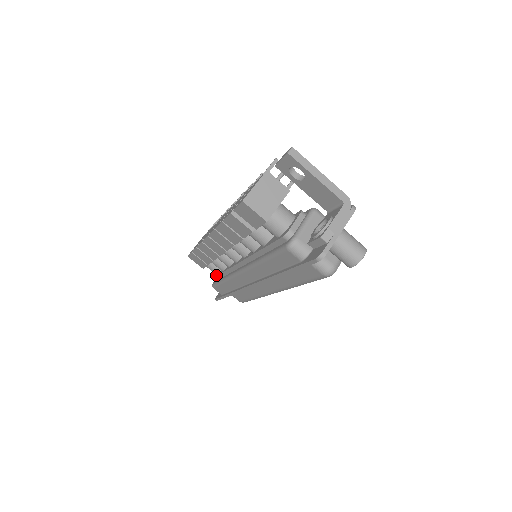
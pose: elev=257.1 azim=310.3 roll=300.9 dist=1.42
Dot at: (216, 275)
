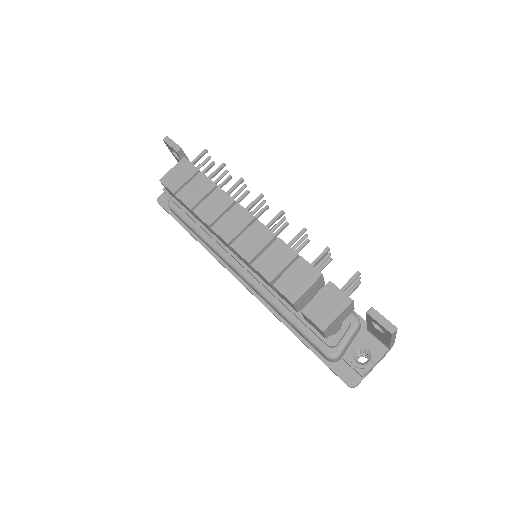
Dot at: (183, 208)
